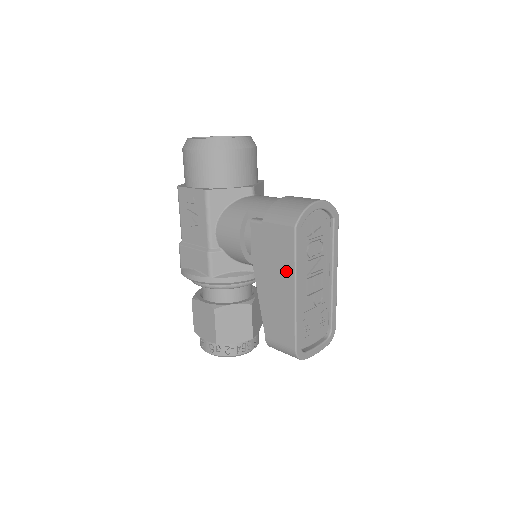
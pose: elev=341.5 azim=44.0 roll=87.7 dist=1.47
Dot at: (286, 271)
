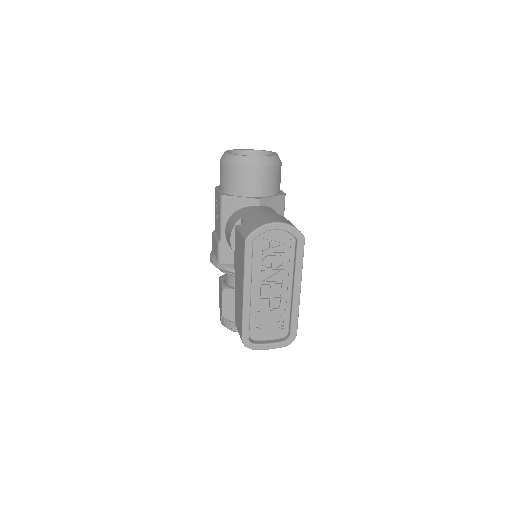
Dot at: (242, 273)
